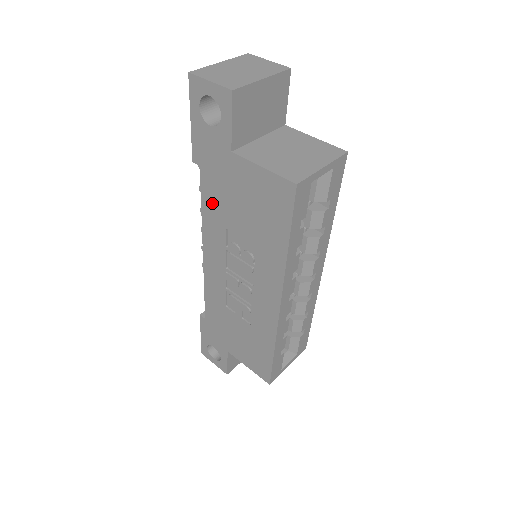
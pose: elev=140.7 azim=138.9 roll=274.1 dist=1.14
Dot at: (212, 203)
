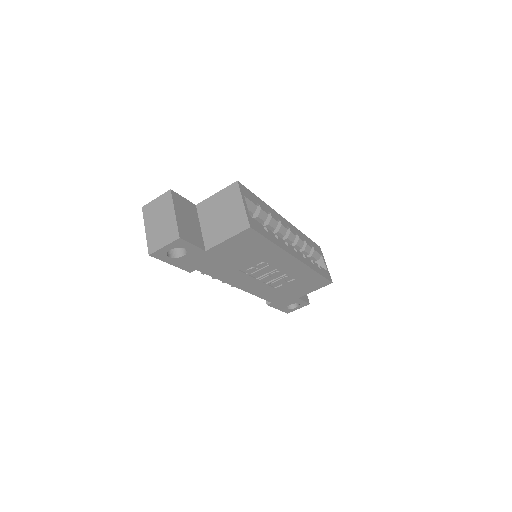
Dot at: (219, 272)
